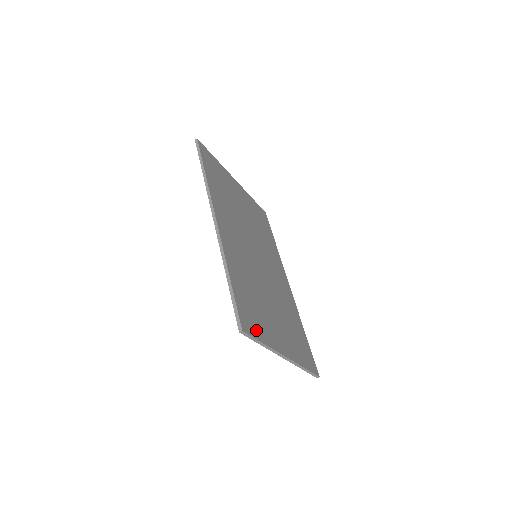
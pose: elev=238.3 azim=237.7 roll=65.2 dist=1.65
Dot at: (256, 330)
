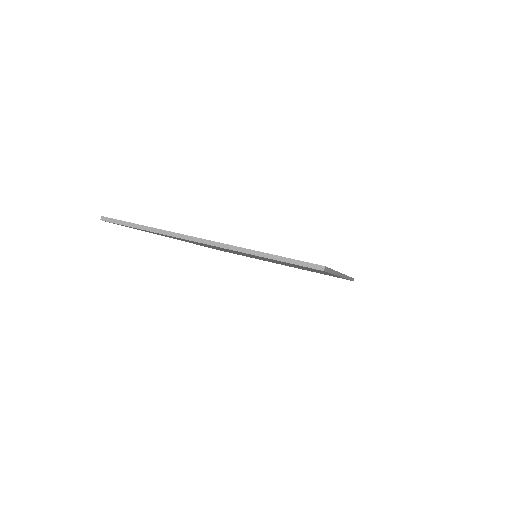
Dot at: occluded
